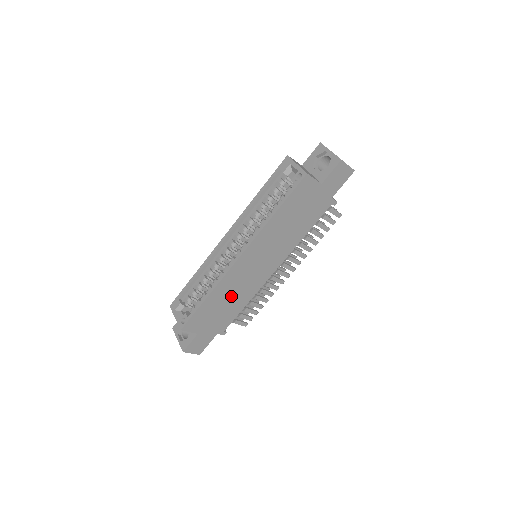
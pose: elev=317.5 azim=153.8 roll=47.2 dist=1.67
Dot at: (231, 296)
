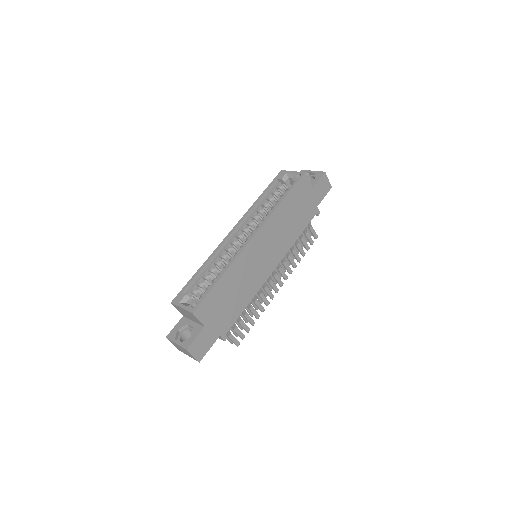
Dot at: (239, 285)
